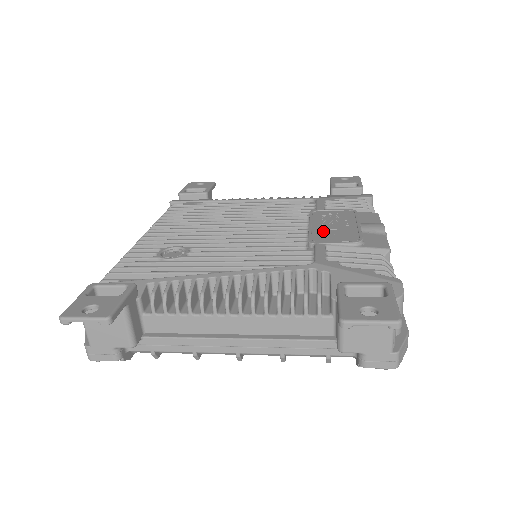
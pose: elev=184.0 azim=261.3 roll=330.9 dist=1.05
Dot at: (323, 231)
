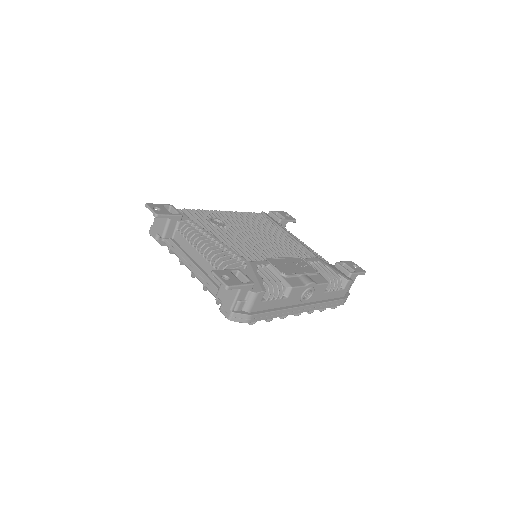
Dot at: (282, 262)
